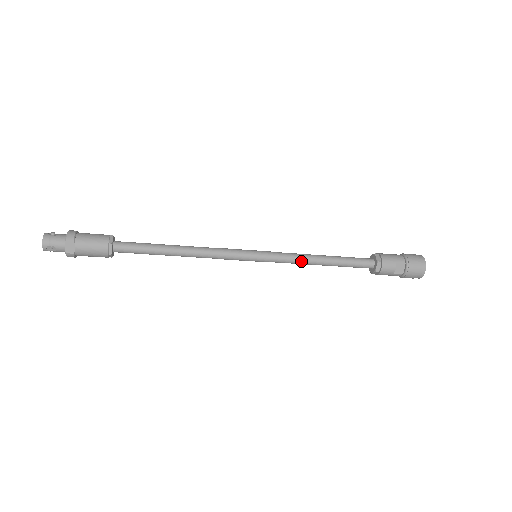
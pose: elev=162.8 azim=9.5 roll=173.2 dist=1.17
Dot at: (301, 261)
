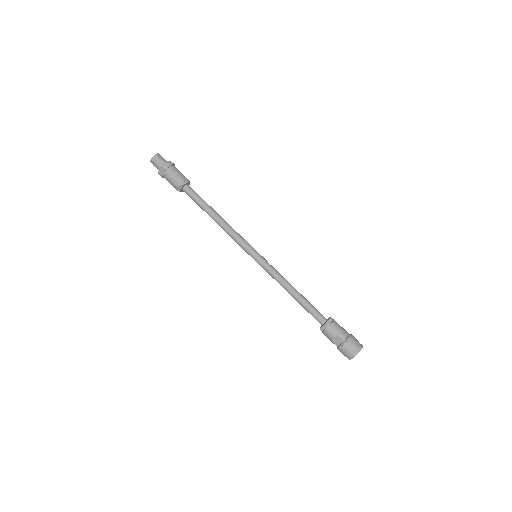
Dot at: (279, 282)
